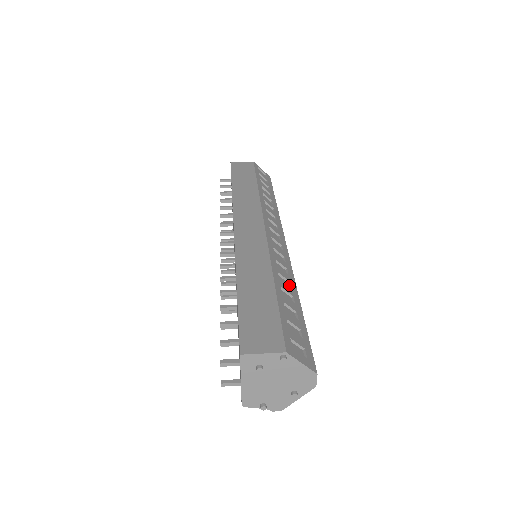
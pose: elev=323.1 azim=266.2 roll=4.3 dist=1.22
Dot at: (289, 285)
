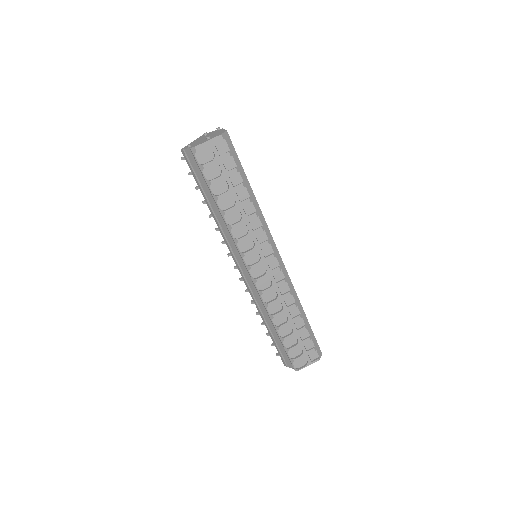
Dot at: occluded
